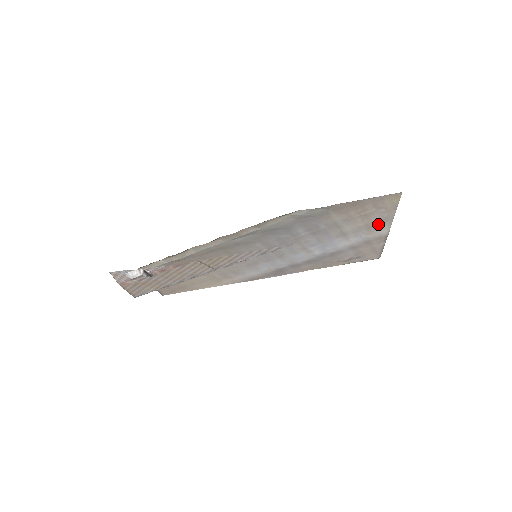
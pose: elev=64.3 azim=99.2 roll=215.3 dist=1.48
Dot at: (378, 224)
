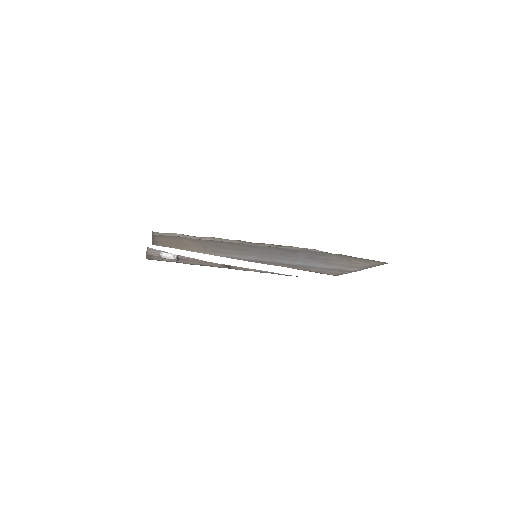
Dot at: (356, 267)
